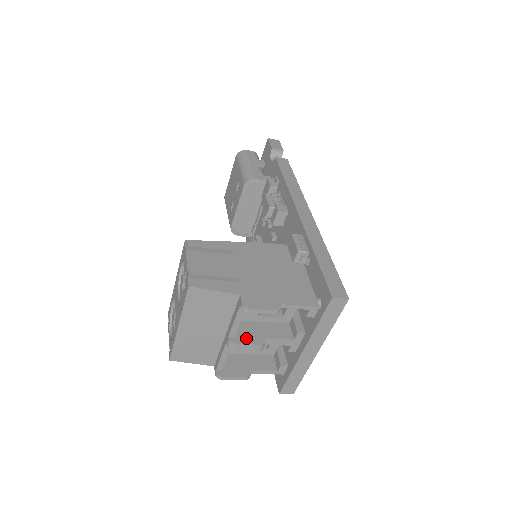
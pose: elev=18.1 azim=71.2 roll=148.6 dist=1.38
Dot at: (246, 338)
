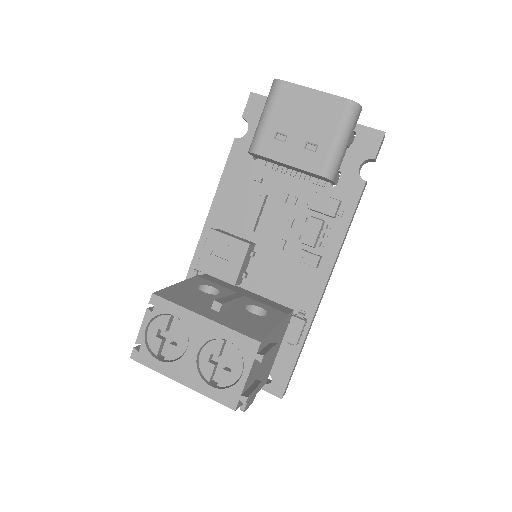
Dot at: occluded
